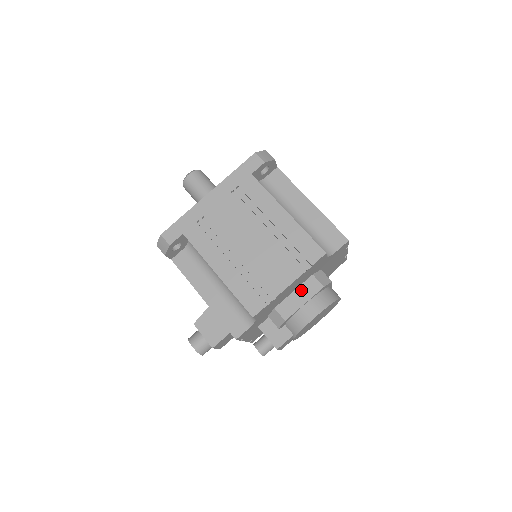
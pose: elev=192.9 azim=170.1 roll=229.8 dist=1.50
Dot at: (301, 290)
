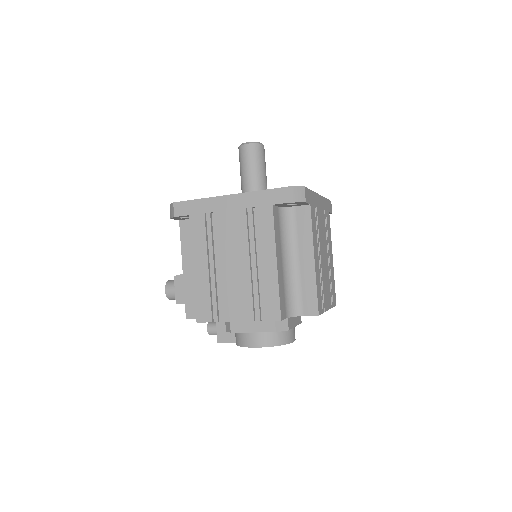
Dot at: occluded
